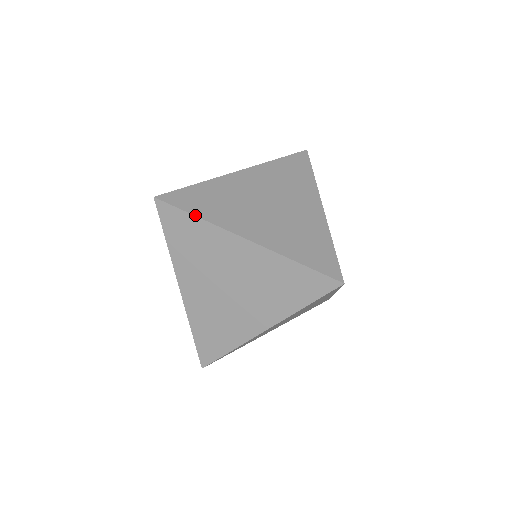
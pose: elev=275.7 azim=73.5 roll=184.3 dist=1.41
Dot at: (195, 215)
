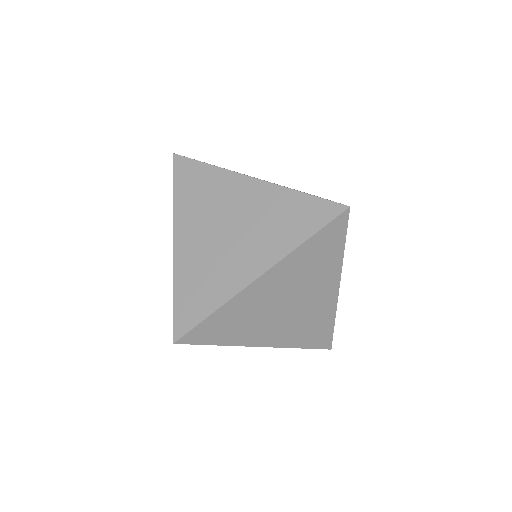
Dot at: (217, 345)
